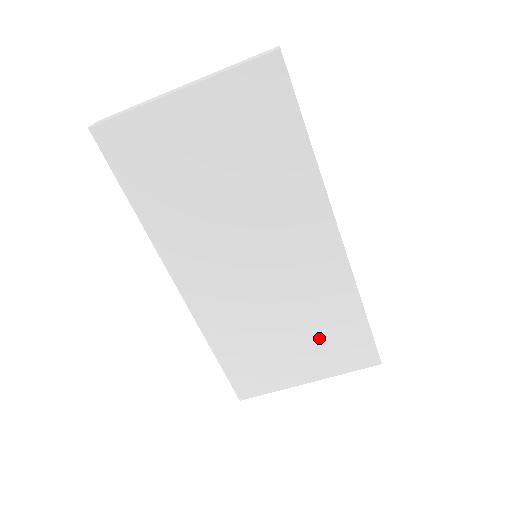
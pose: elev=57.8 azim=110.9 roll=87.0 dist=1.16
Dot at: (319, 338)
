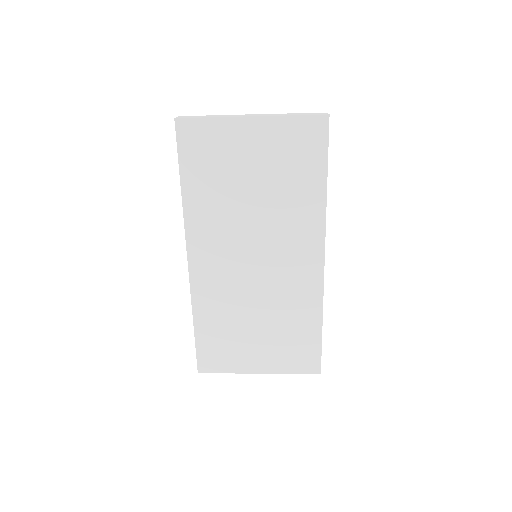
Dot at: (281, 337)
